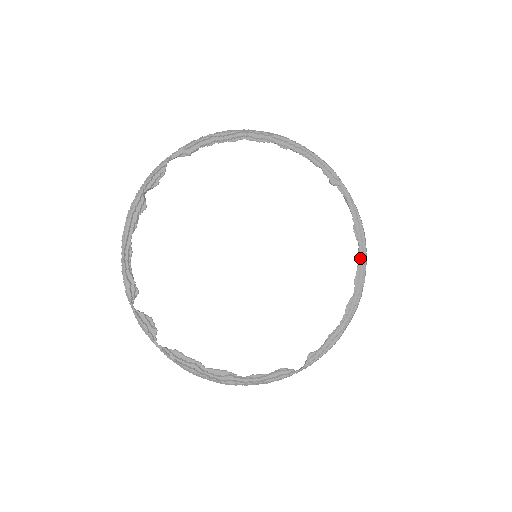
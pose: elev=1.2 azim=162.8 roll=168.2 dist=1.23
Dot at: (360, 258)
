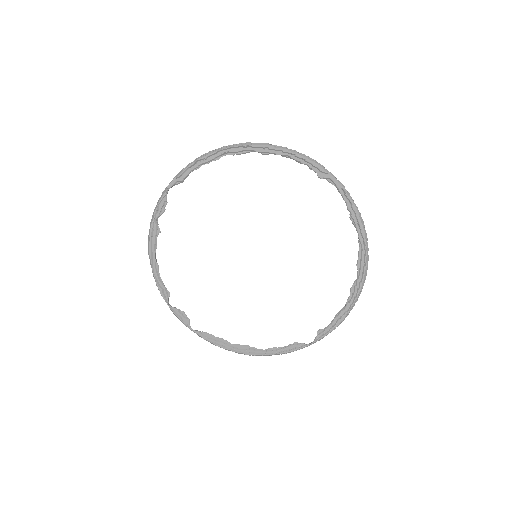
Dot at: (360, 244)
